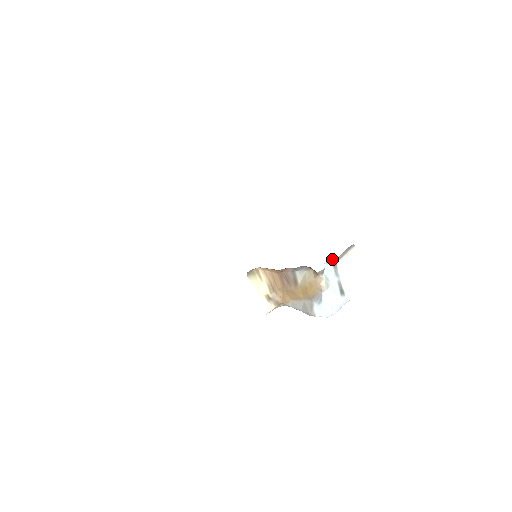
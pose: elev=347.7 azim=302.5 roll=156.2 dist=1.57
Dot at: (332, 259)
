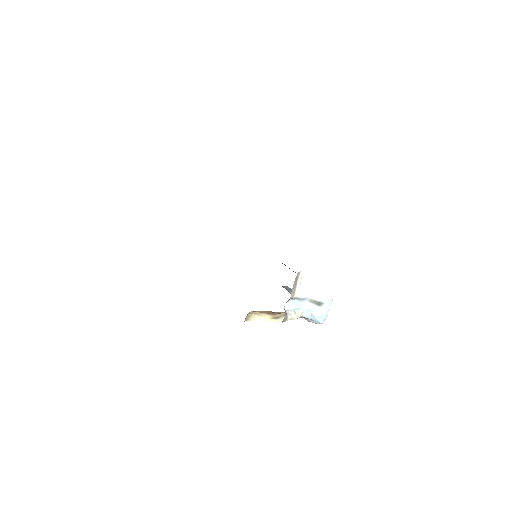
Dot at: occluded
